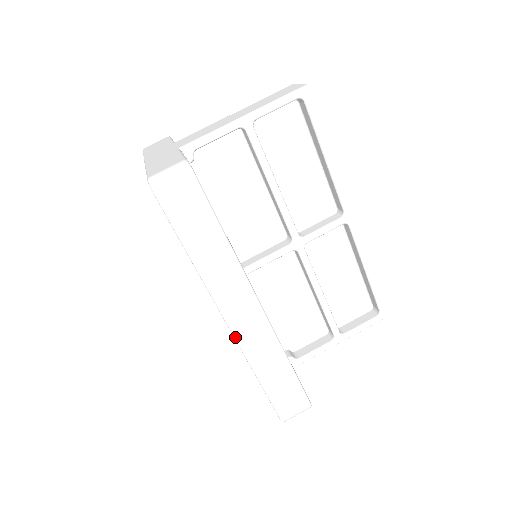
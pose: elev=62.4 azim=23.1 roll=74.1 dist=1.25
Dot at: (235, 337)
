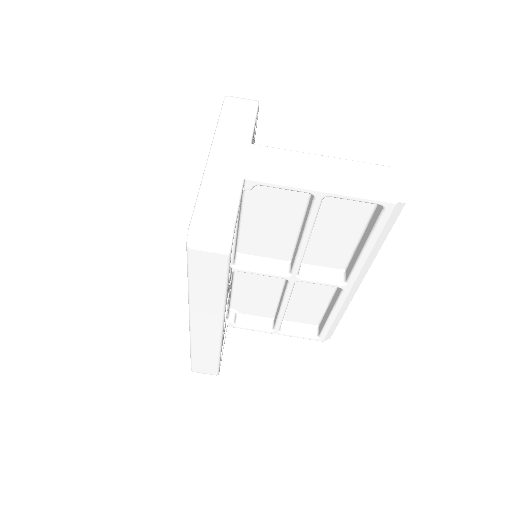
Dot at: (190, 331)
